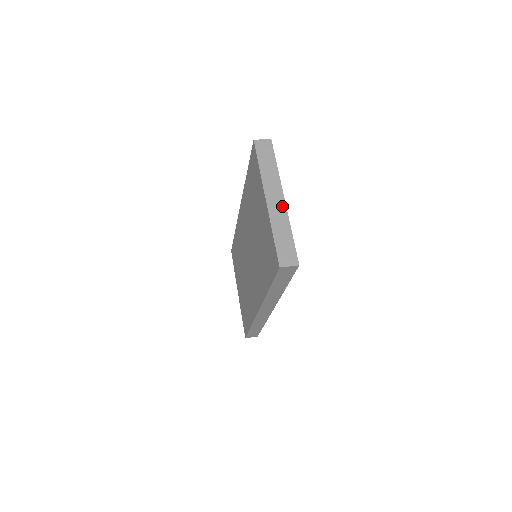
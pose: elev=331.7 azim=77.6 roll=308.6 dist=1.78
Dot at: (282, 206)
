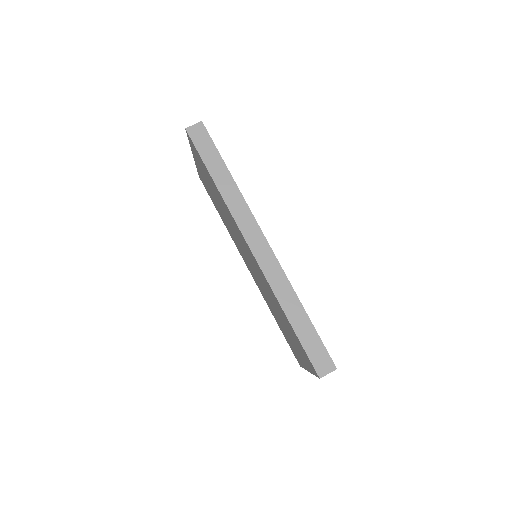
Dot at: occluded
